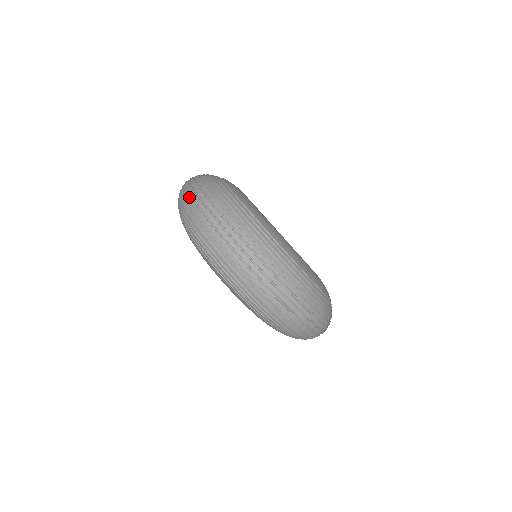
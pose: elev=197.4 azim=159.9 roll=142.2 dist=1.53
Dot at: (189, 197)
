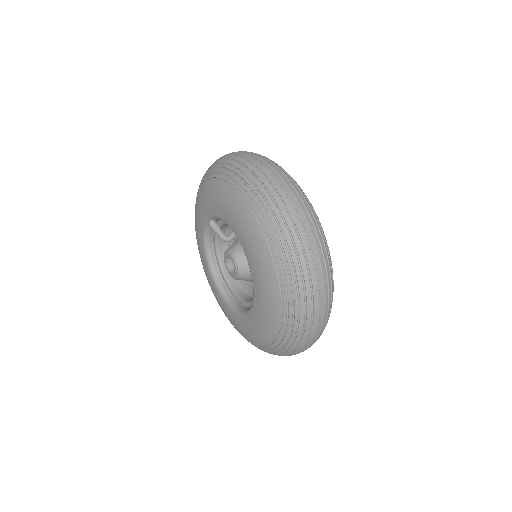
Dot at: (288, 201)
